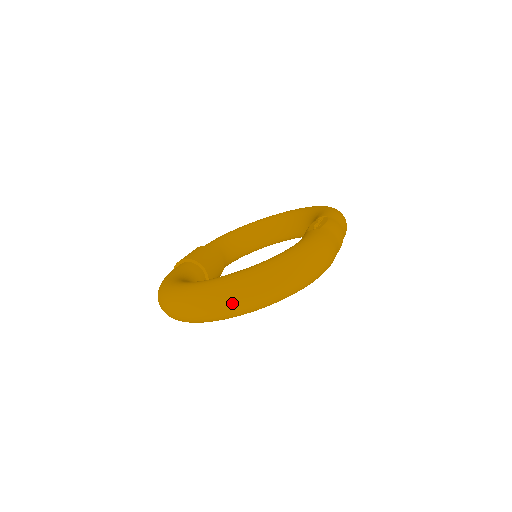
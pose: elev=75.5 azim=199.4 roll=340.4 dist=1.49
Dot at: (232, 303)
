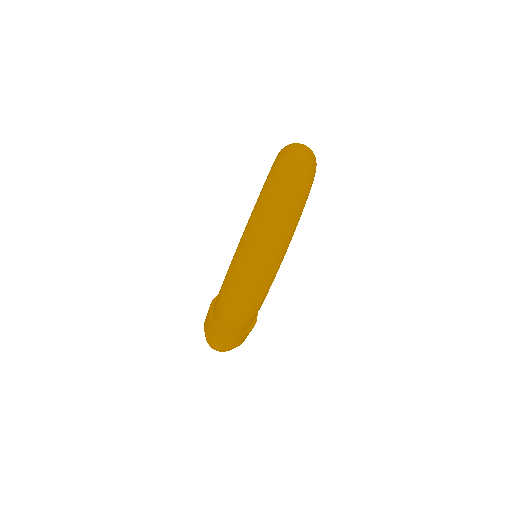
Dot at: (298, 164)
